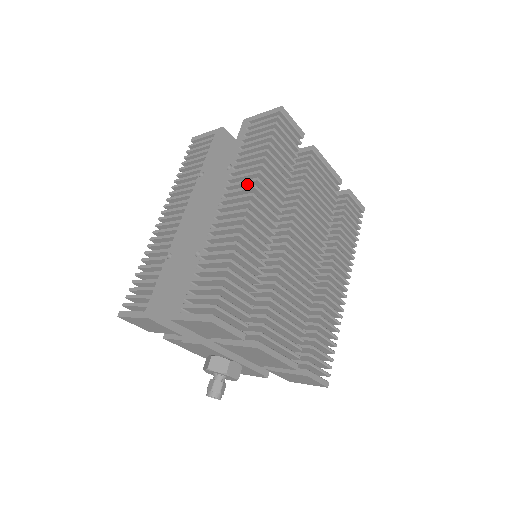
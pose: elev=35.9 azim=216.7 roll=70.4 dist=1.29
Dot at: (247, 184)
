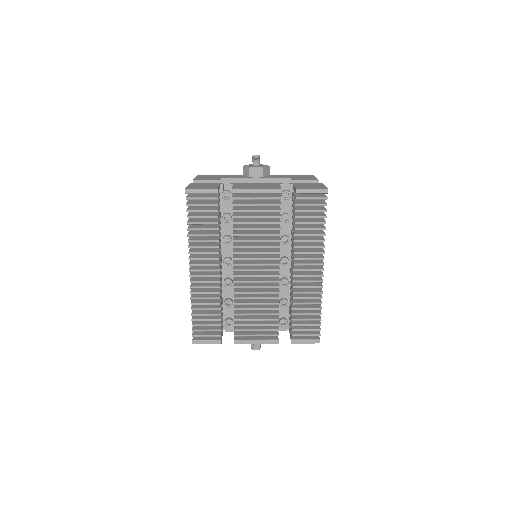
Dot at: occluded
